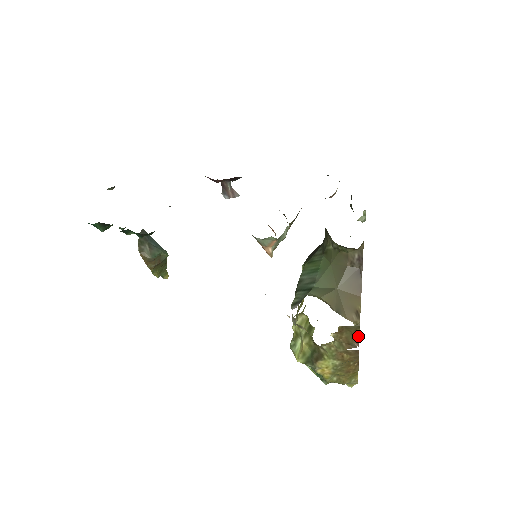
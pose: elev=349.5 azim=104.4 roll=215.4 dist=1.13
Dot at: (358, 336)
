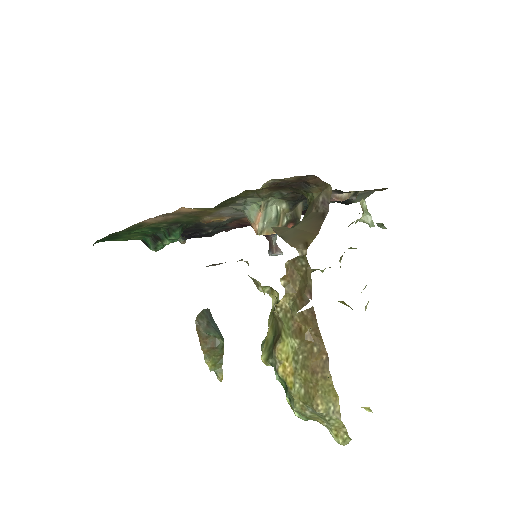
Dot at: (310, 282)
